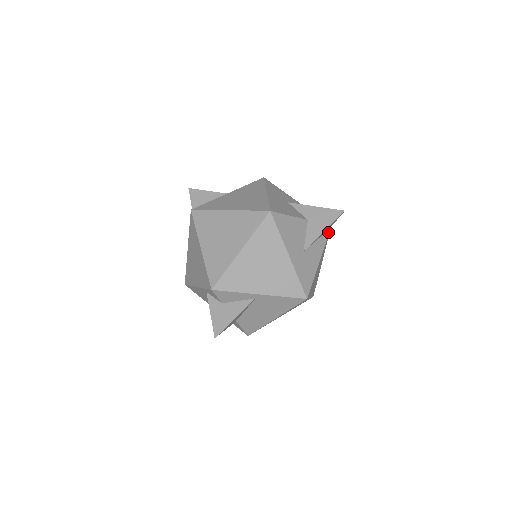
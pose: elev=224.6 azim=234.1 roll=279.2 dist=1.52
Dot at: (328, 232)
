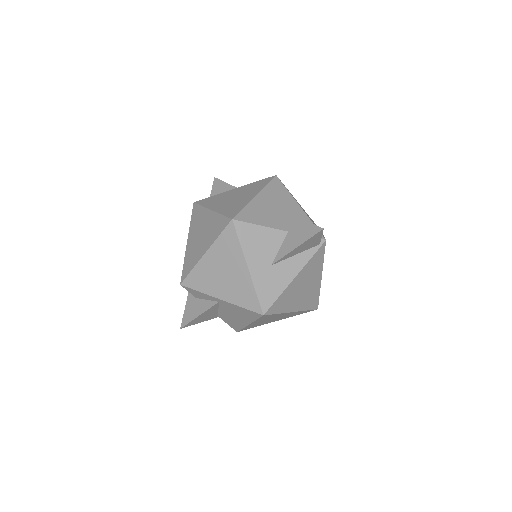
Dot at: (318, 247)
